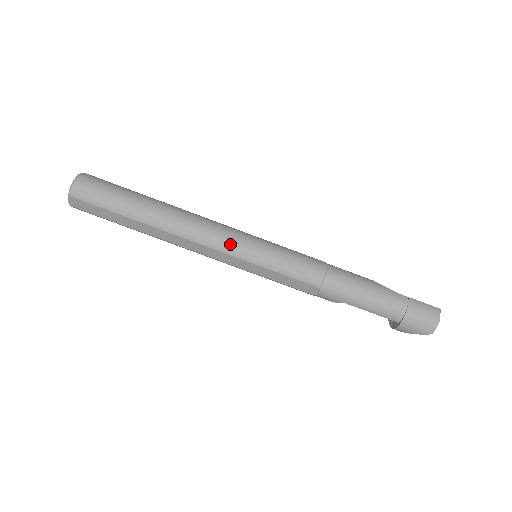
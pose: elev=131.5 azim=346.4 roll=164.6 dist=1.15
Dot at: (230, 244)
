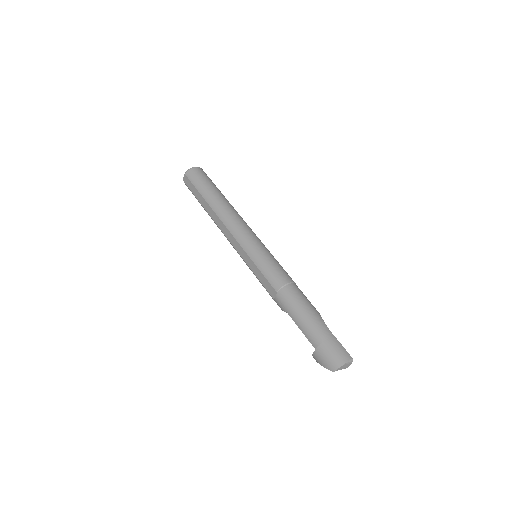
Dot at: (242, 236)
